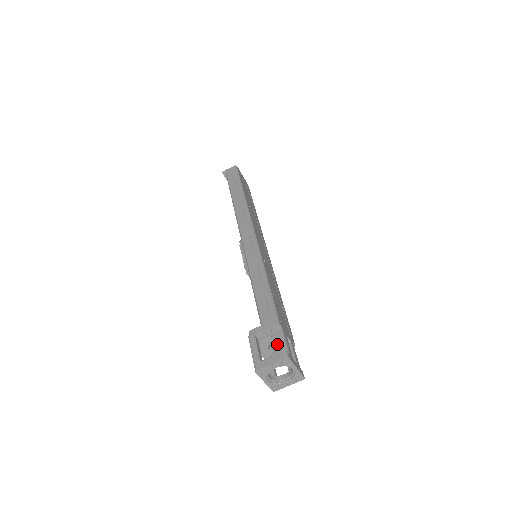
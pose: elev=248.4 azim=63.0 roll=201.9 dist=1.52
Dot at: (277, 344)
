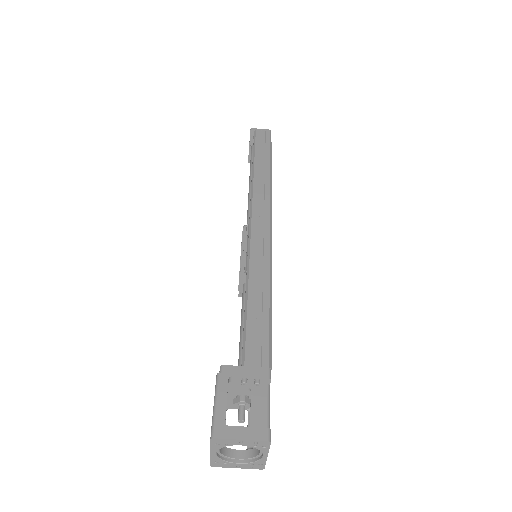
Dot at: (256, 407)
